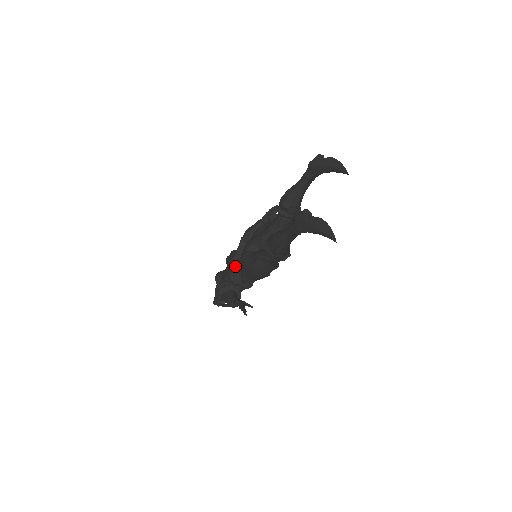
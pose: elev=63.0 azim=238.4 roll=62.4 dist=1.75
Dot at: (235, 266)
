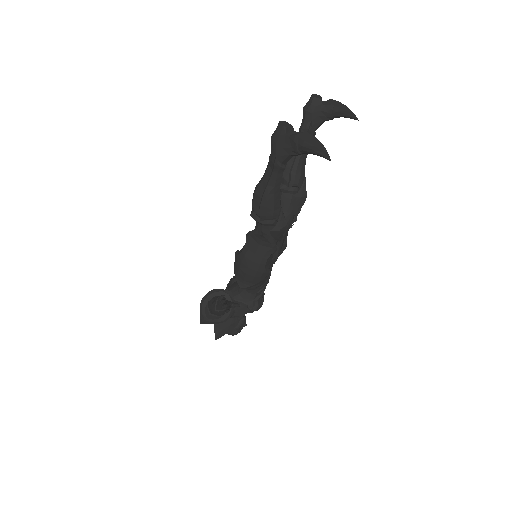
Dot at: occluded
